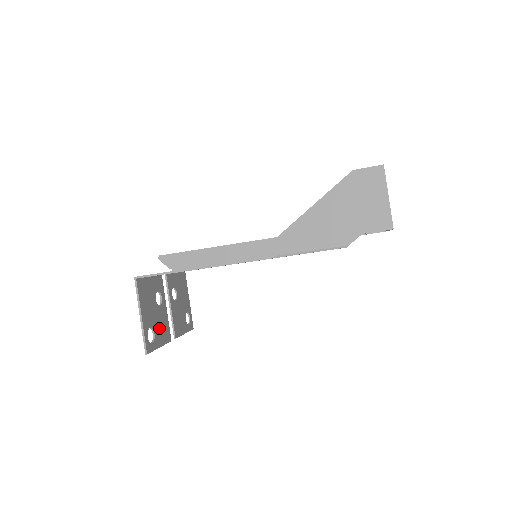
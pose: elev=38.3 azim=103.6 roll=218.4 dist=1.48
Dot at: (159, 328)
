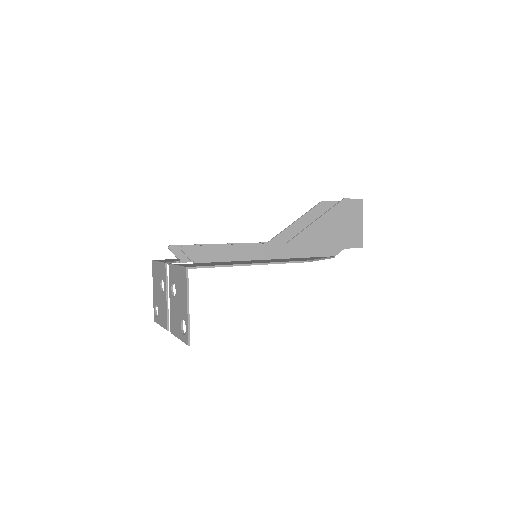
Dot at: (178, 319)
